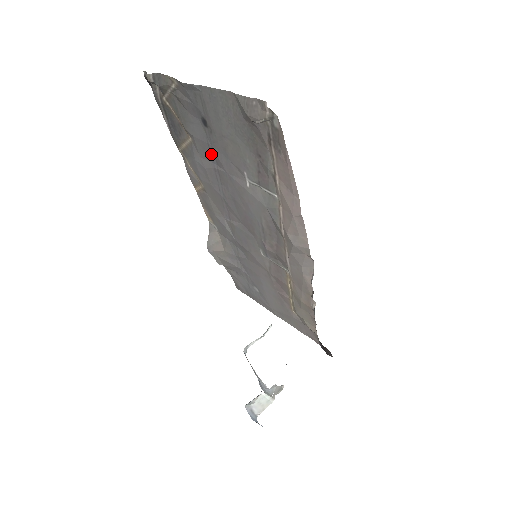
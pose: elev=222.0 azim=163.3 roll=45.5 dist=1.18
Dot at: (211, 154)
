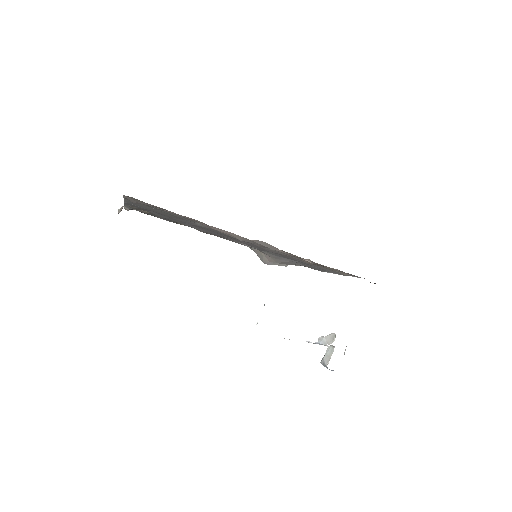
Dot at: (179, 221)
